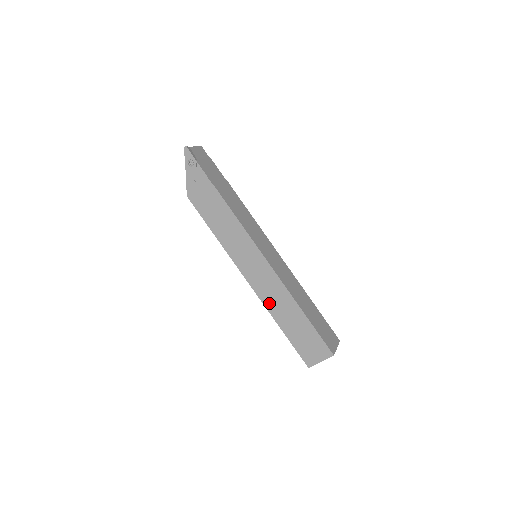
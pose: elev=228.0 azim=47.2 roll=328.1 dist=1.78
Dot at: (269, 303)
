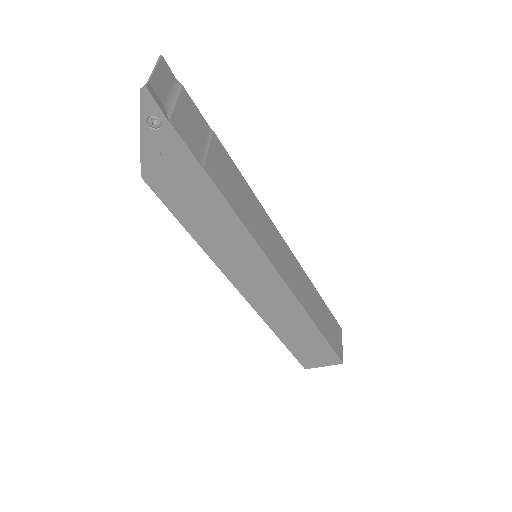
Dot at: (271, 318)
